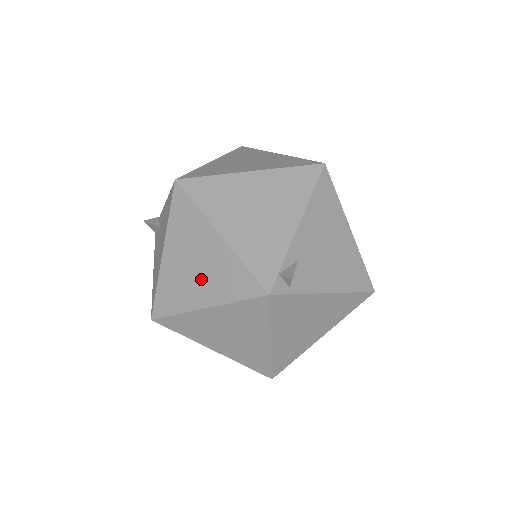
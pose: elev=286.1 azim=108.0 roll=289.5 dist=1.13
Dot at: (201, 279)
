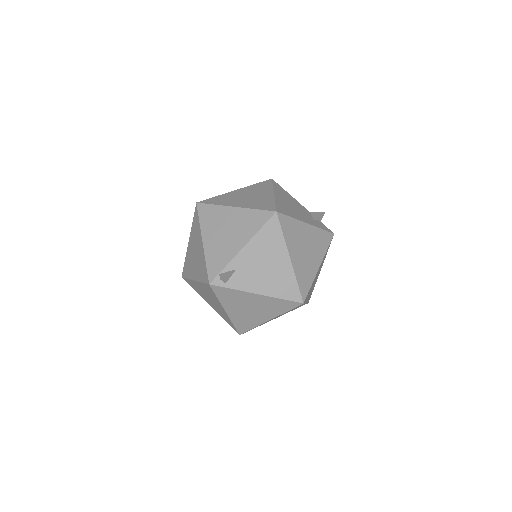
Dot at: (195, 263)
